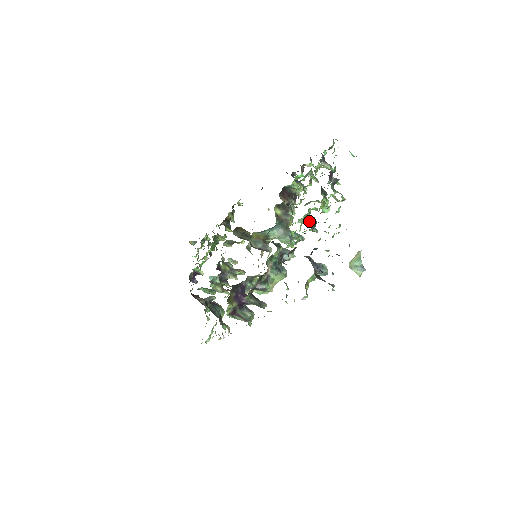
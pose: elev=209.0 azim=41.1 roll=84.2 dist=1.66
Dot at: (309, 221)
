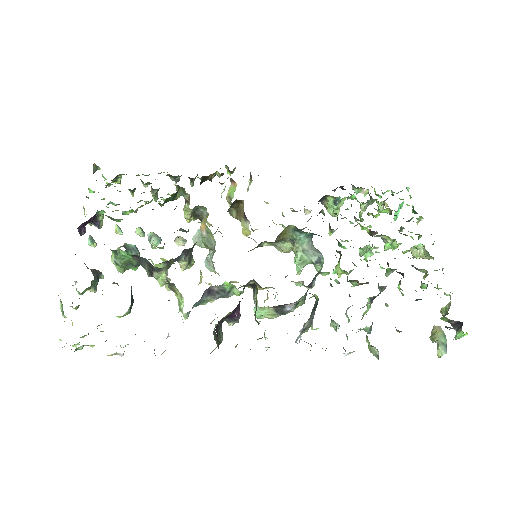
Dot at: occluded
